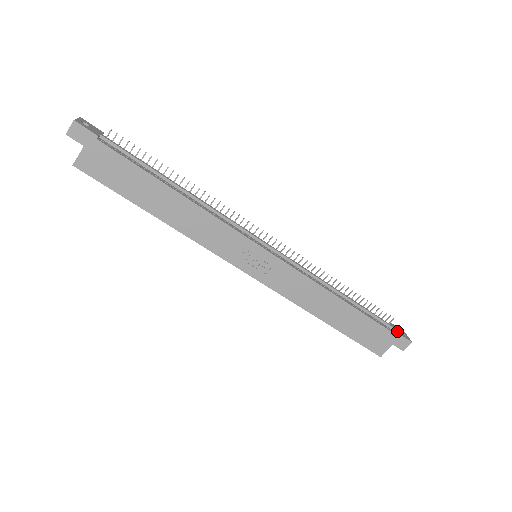
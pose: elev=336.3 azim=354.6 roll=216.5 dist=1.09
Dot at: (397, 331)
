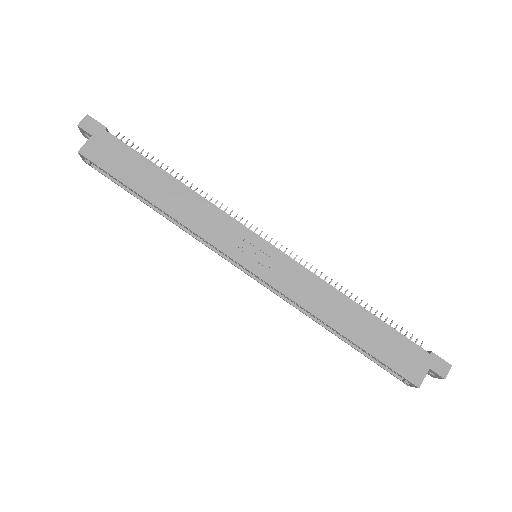
Dot at: (430, 352)
